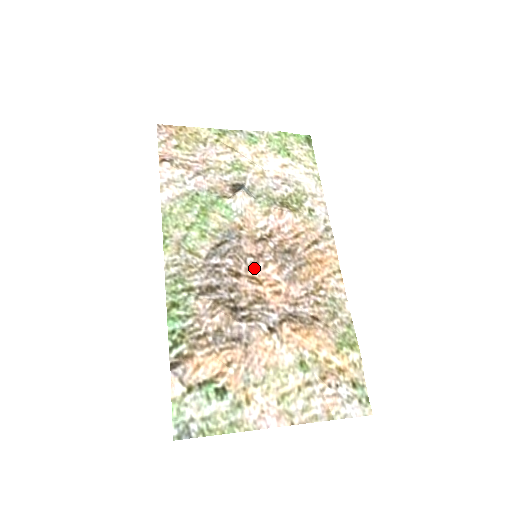
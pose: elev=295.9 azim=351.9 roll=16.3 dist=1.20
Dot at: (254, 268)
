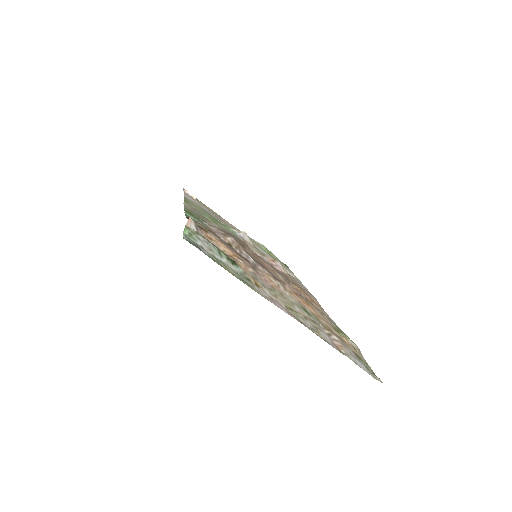
Dot at: (256, 256)
